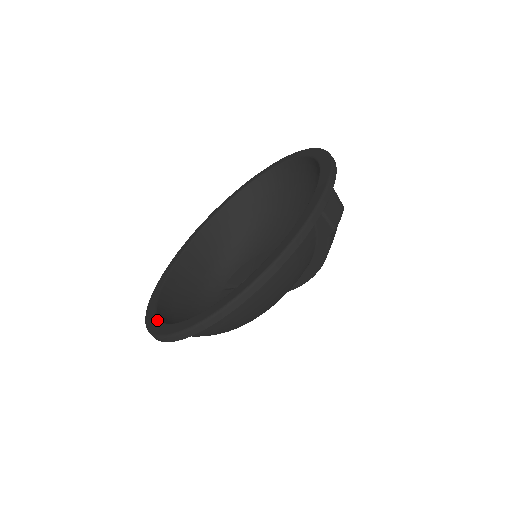
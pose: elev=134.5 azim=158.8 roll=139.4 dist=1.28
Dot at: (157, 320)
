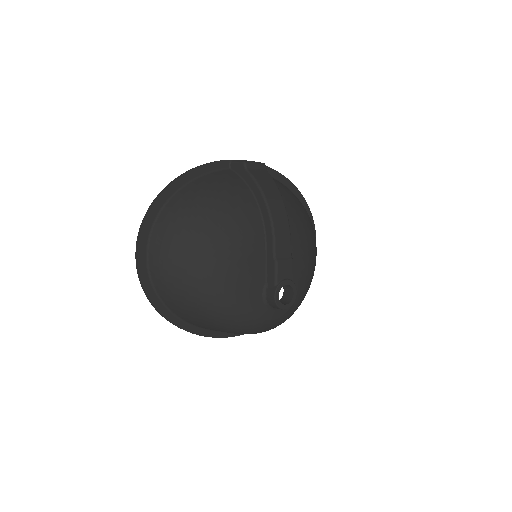
Dot at: occluded
